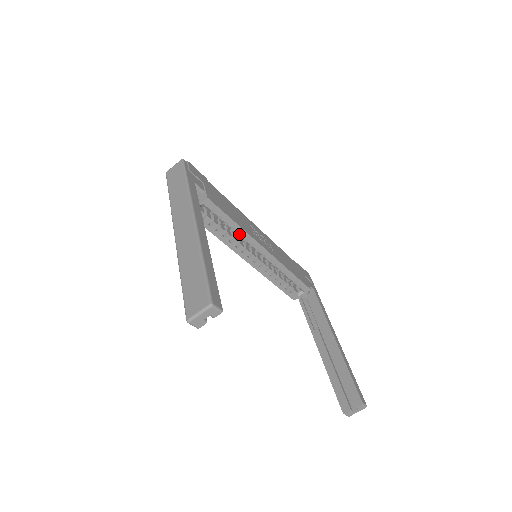
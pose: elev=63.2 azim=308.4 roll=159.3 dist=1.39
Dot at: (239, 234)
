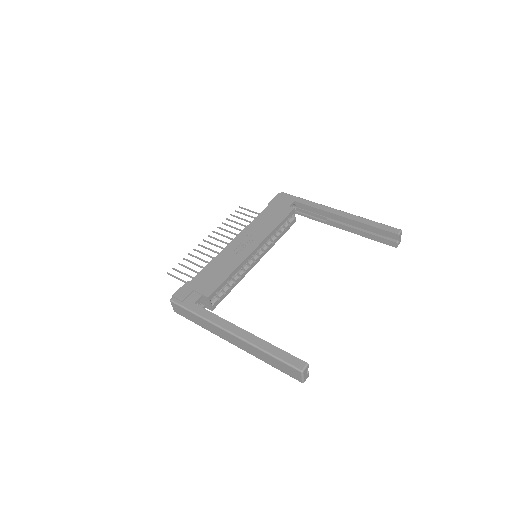
Dot at: (237, 270)
